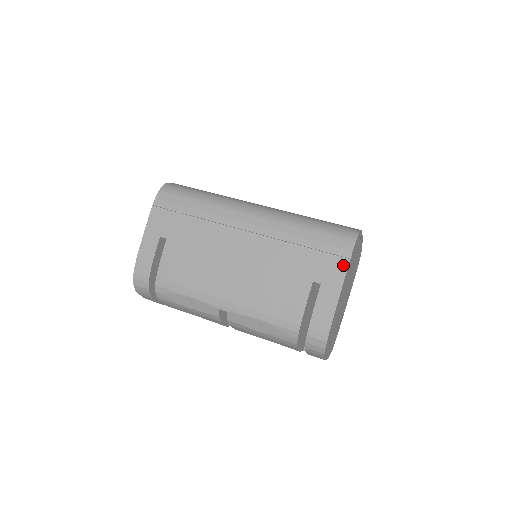
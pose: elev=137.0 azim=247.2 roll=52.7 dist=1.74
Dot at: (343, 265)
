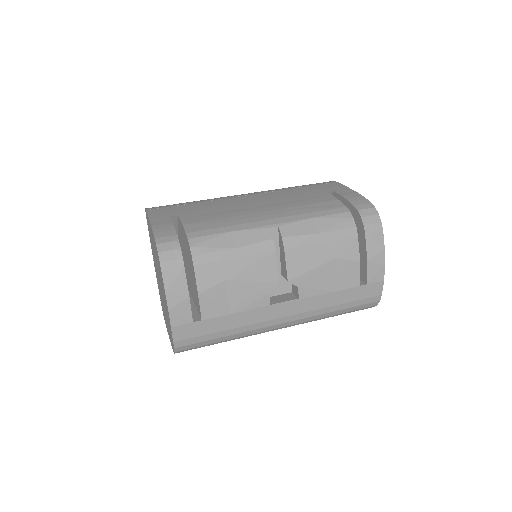
Dot at: (336, 184)
